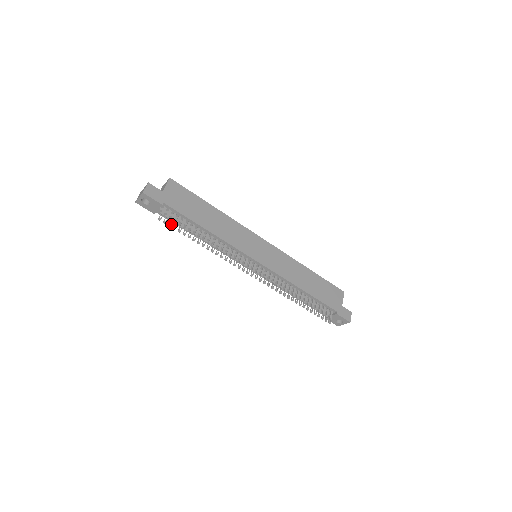
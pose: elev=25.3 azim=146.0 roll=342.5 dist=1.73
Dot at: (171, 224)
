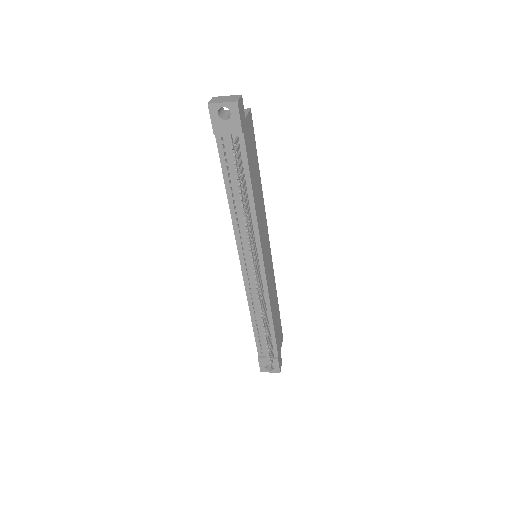
Dot at: (237, 162)
